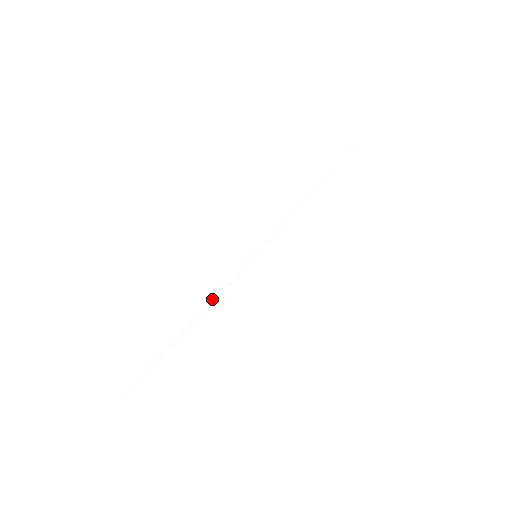
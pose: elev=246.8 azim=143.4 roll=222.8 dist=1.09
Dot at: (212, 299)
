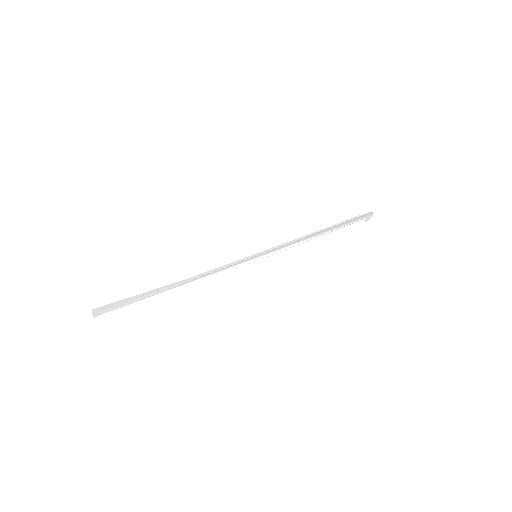
Dot at: (211, 274)
